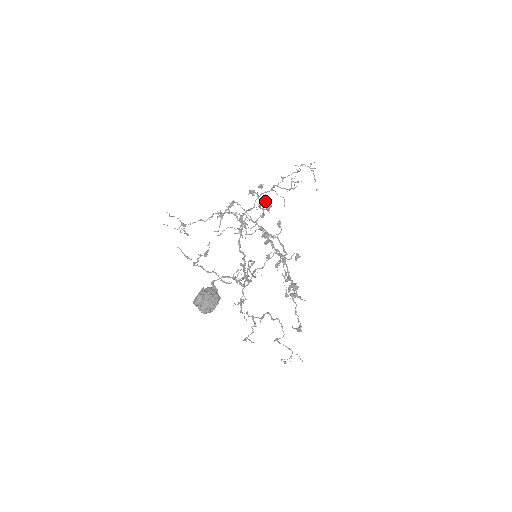
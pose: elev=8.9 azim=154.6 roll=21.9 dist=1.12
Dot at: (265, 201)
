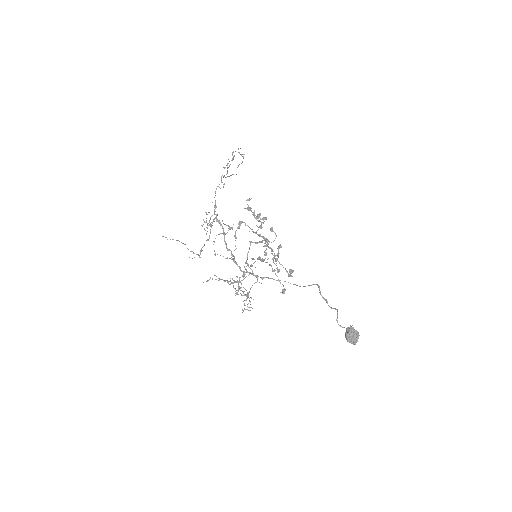
Dot at: (265, 217)
